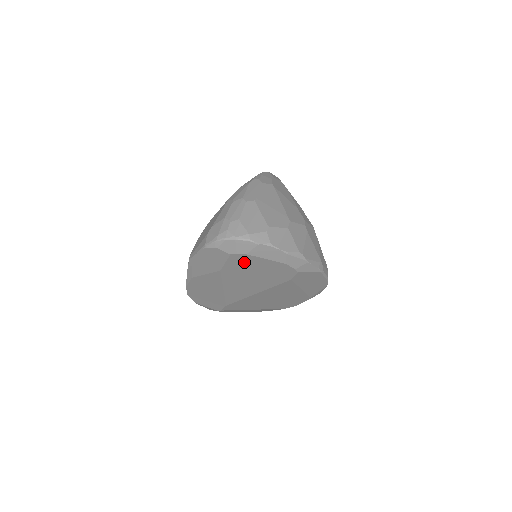
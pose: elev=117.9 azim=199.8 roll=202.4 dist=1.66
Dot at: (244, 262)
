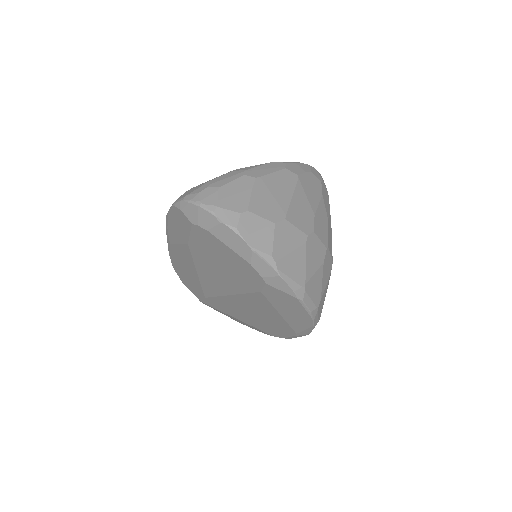
Dot at: (208, 242)
